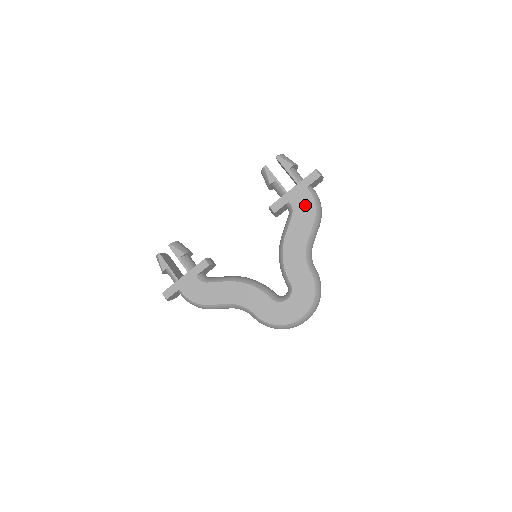
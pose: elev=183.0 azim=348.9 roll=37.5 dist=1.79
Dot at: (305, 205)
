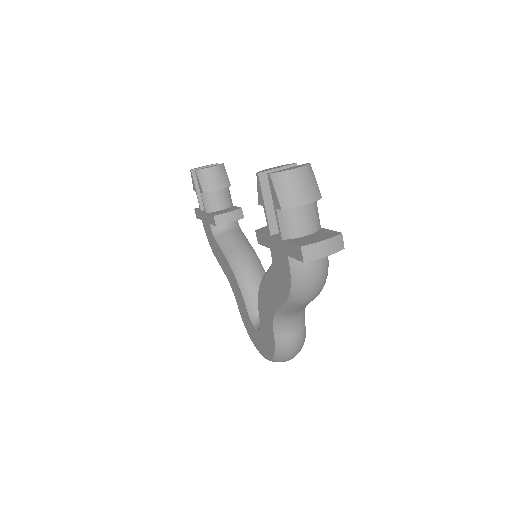
Dot at: (282, 273)
